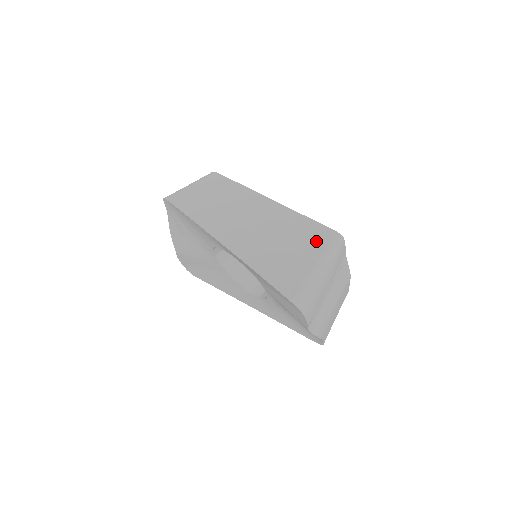
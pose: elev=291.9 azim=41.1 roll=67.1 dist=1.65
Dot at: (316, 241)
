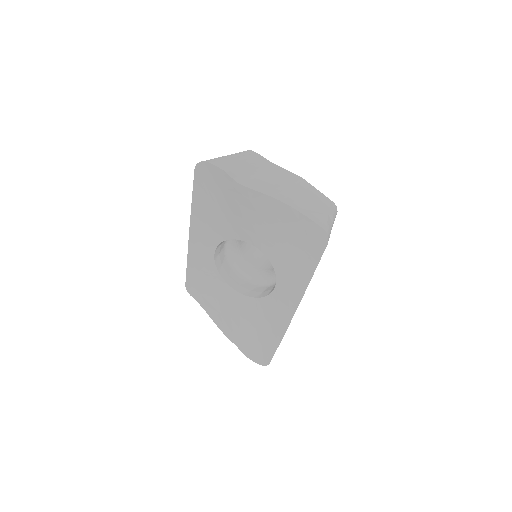
Dot at: occluded
